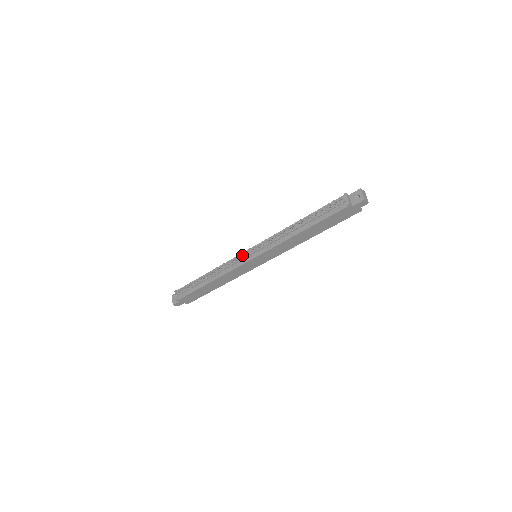
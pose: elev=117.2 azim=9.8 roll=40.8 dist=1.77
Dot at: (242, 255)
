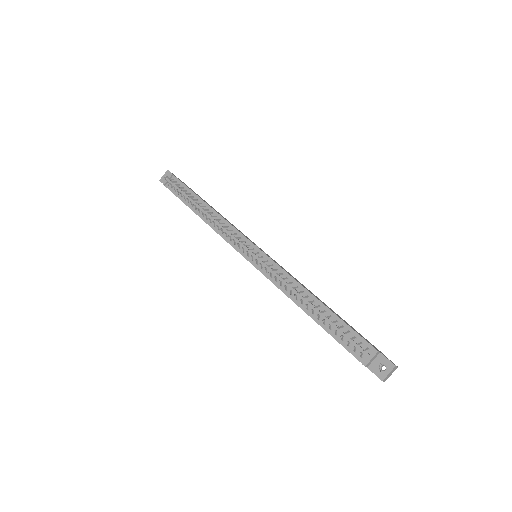
Dot at: occluded
